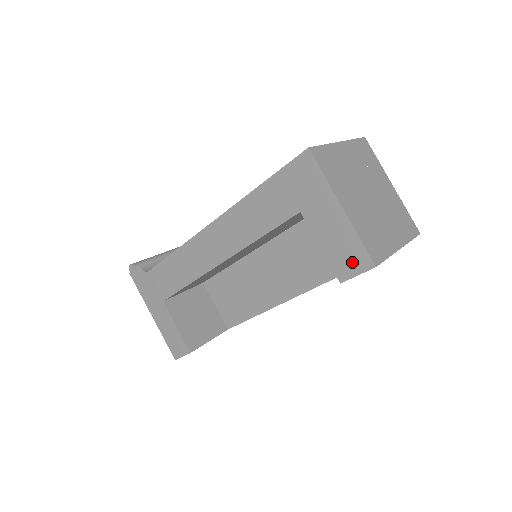
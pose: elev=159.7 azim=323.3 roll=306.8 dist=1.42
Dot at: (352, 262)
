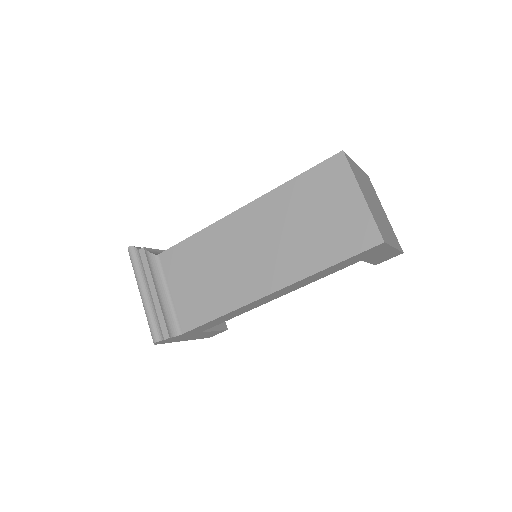
Dot at: (389, 258)
